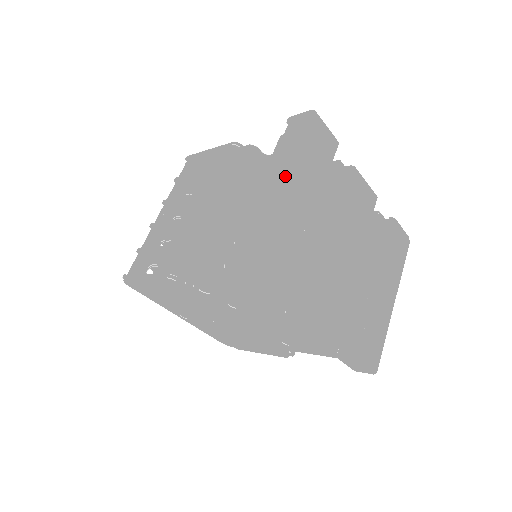
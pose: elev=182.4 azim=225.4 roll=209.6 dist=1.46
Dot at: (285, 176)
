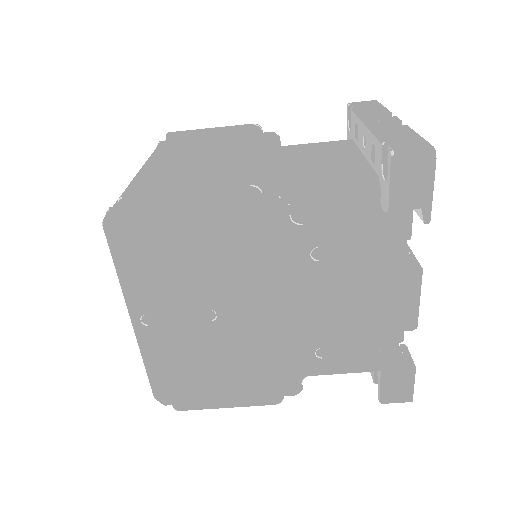
Dot at: occluded
